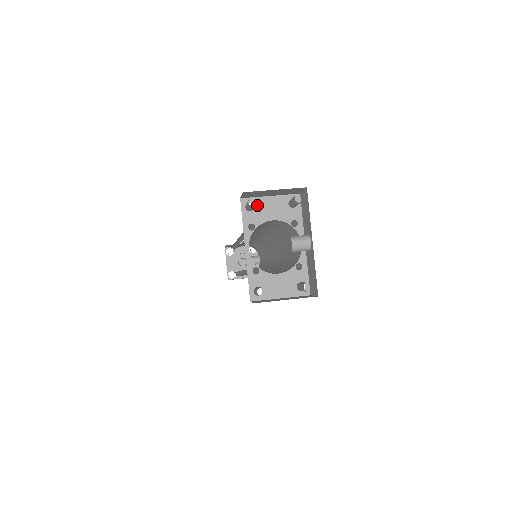
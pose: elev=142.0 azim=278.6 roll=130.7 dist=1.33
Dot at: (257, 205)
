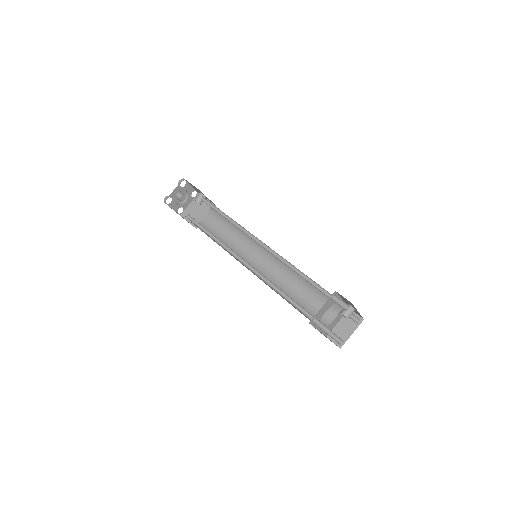
Dot at: (317, 316)
